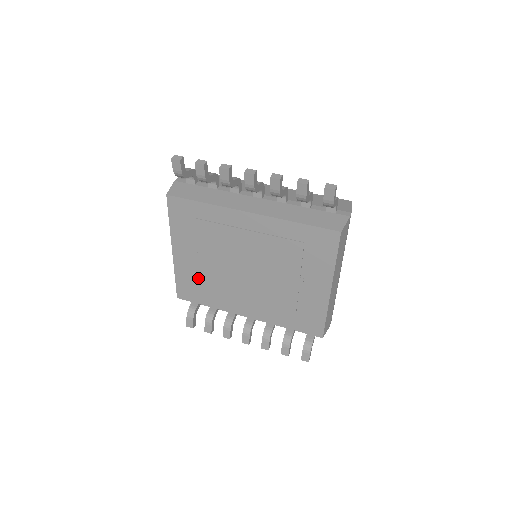
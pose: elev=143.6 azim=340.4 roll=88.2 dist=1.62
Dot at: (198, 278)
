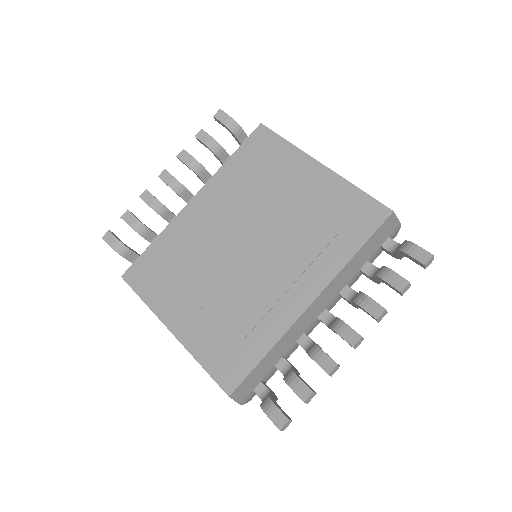
Dot at: (221, 328)
